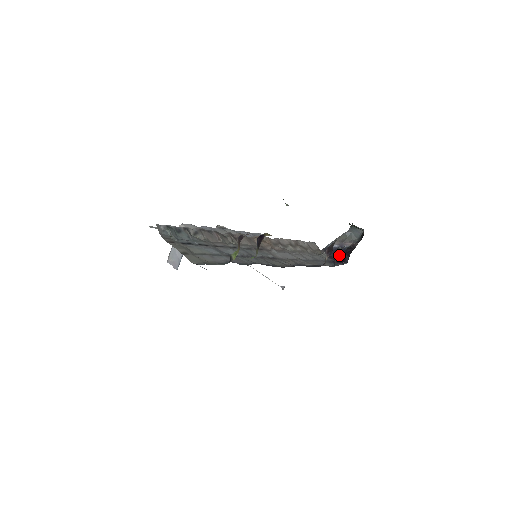
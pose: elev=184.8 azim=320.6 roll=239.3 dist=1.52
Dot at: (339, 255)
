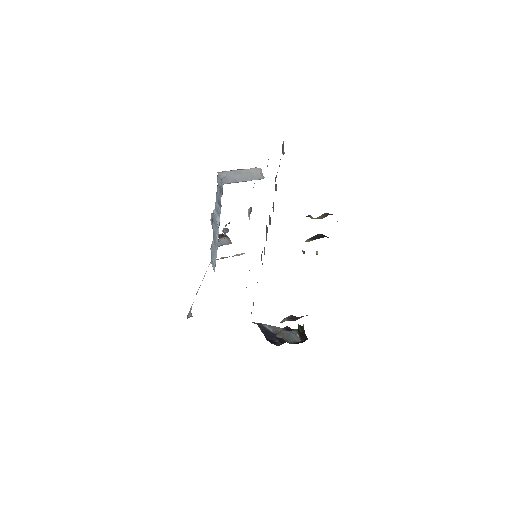
Dot at: occluded
